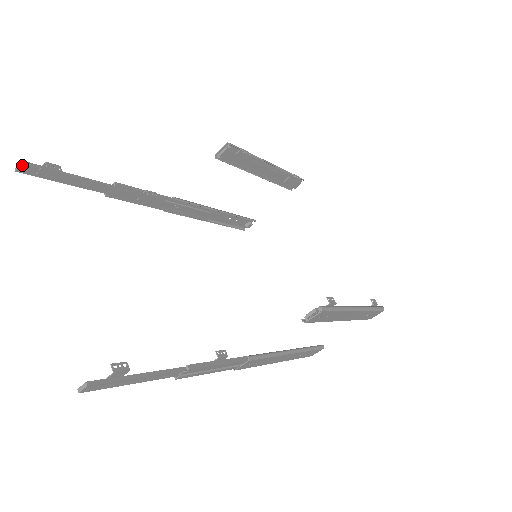
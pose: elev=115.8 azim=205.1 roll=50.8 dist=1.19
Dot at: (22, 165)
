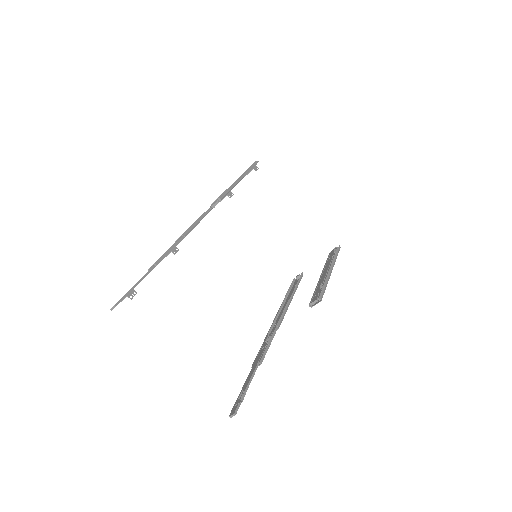
Dot at: occluded
